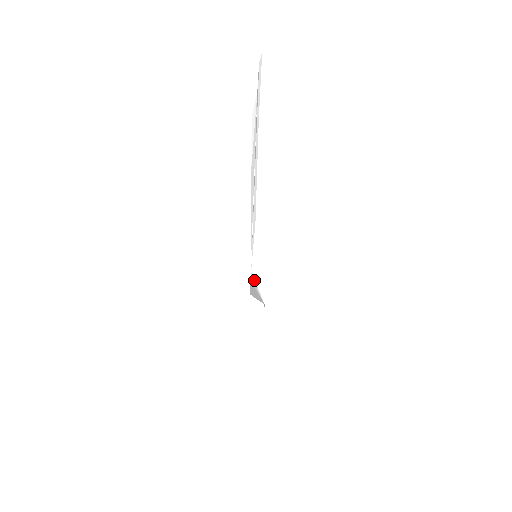
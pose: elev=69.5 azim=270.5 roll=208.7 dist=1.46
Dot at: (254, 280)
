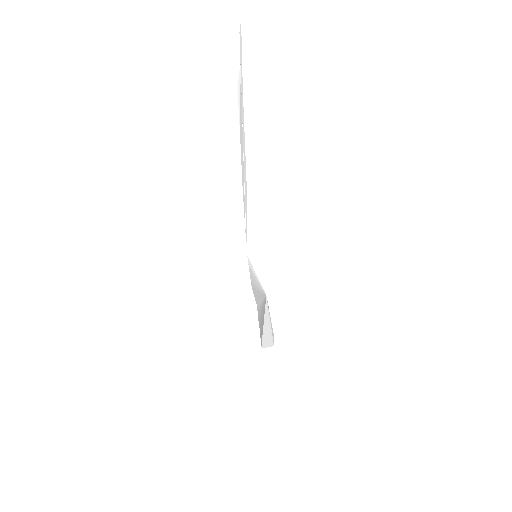
Dot at: (251, 265)
